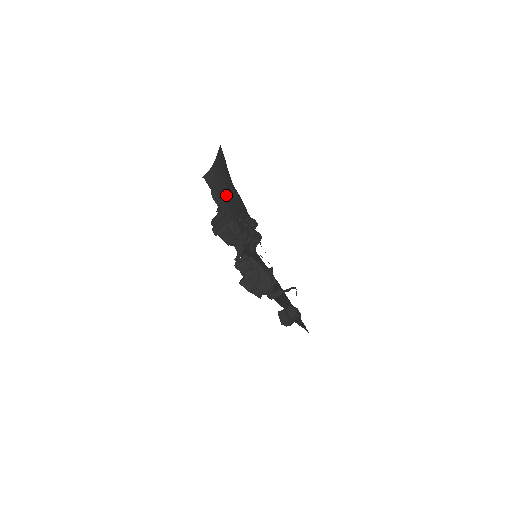
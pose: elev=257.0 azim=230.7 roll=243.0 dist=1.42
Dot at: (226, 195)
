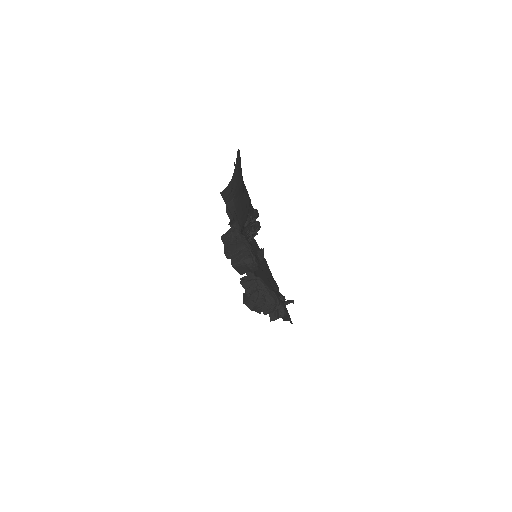
Dot at: (239, 206)
